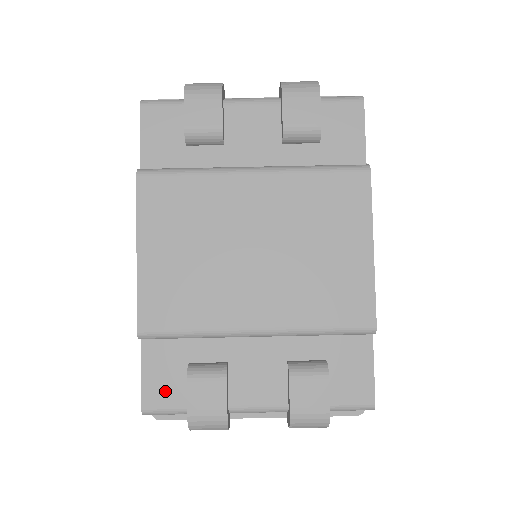
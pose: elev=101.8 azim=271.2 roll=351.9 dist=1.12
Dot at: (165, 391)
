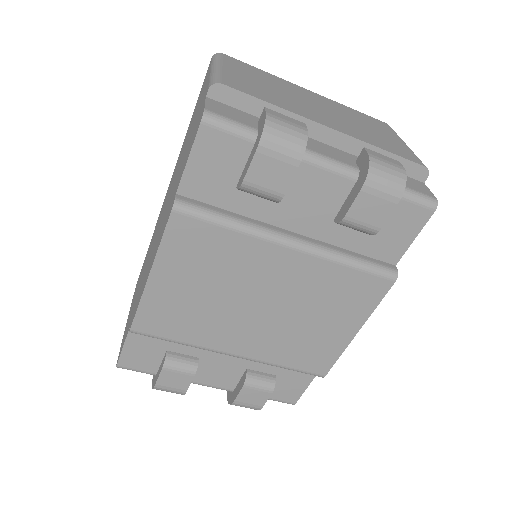
Dot at: (140, 361)
